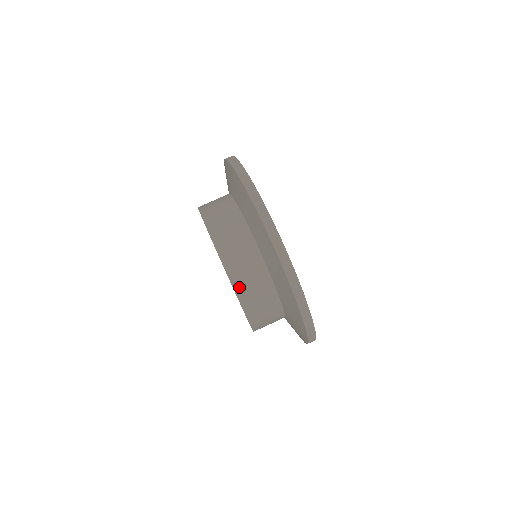
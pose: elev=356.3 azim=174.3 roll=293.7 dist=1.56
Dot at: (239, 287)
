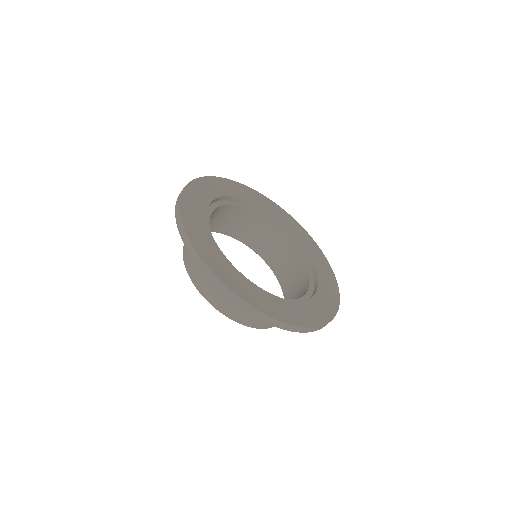
Dot at: occluded
